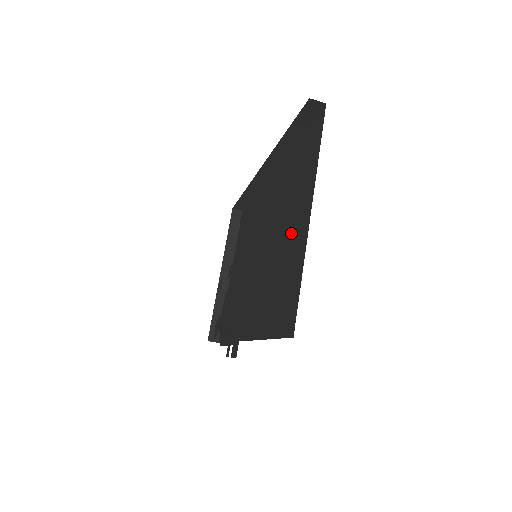
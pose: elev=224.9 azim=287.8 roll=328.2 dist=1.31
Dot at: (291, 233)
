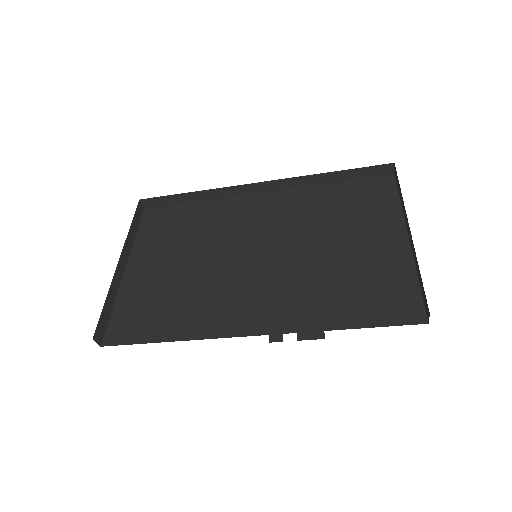
Dot at: (365, 247)
